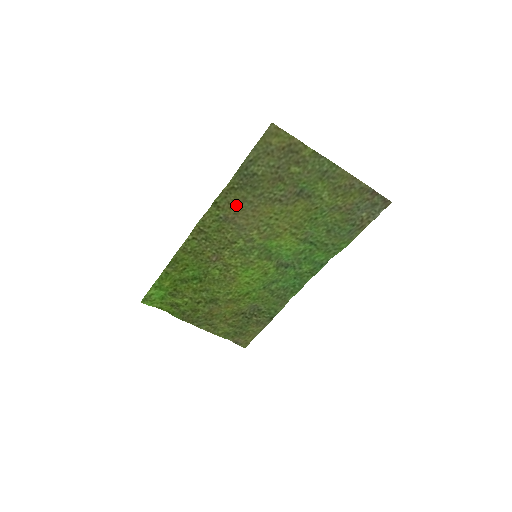
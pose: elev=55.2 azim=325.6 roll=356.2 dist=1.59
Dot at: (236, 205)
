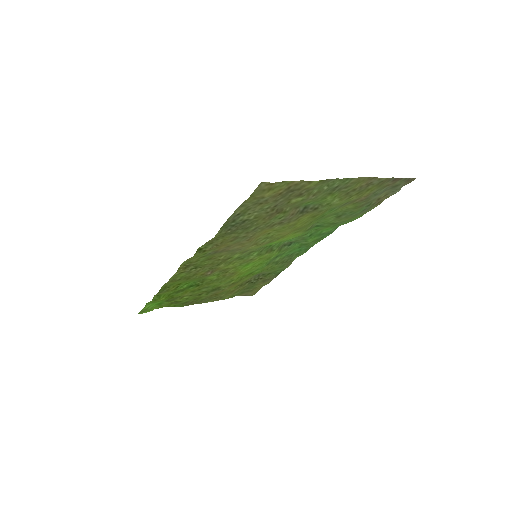
Dot at: (226, 243)
